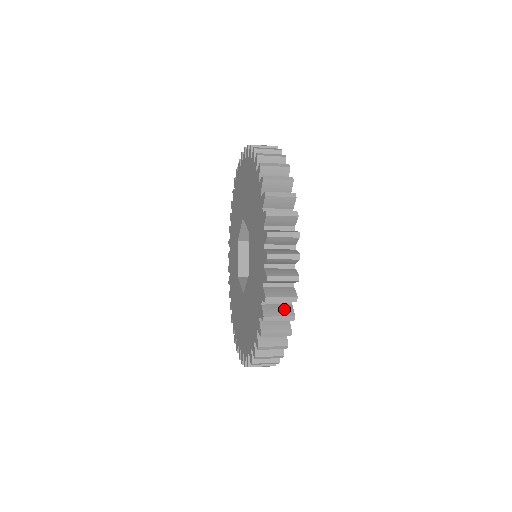
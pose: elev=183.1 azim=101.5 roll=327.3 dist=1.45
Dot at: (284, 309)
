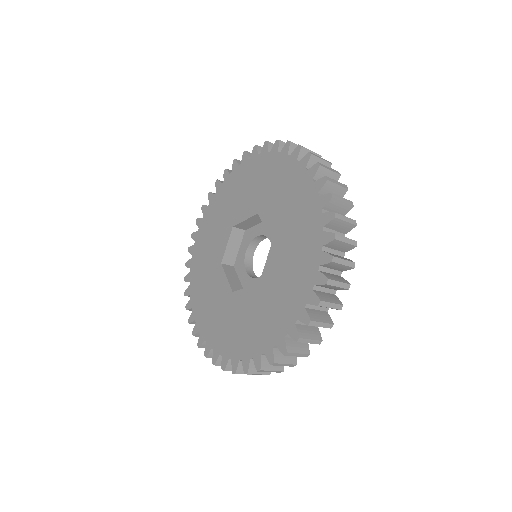
Dot at: (302, 345)
